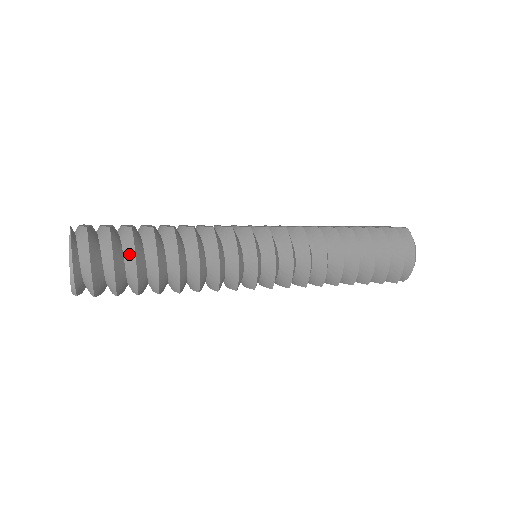
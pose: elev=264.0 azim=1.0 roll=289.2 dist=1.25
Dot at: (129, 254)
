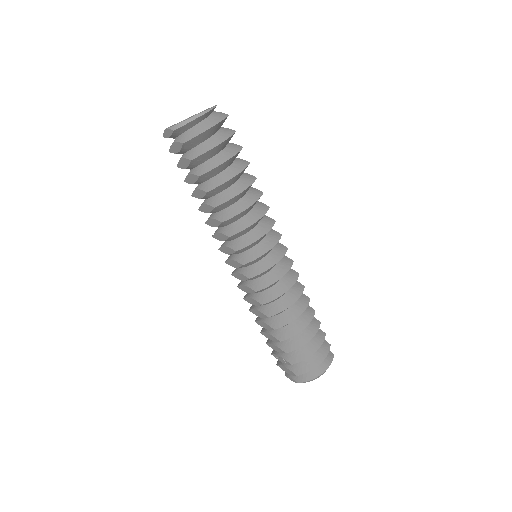
Dot at: (227, 153)
